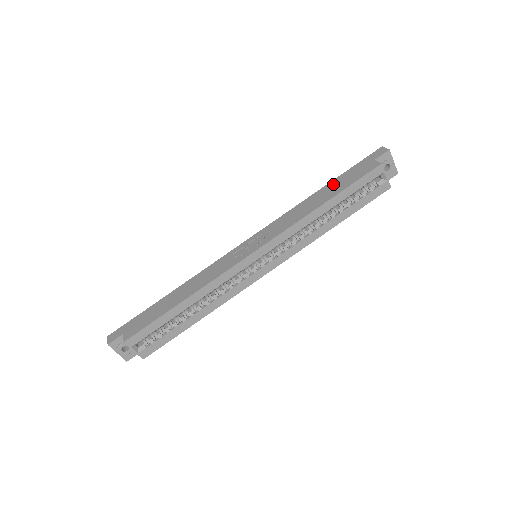
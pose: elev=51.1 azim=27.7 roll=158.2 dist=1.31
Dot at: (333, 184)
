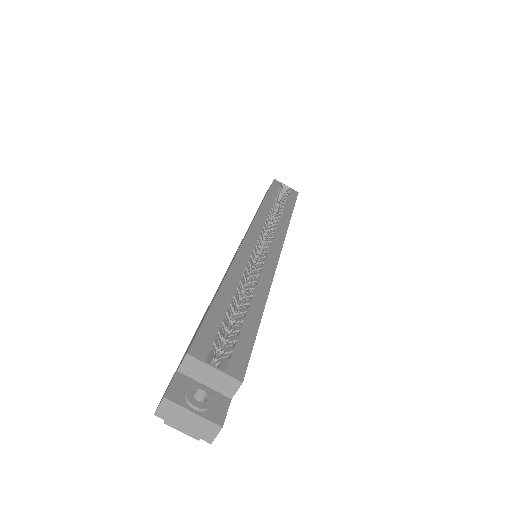
Dot at: occluded
